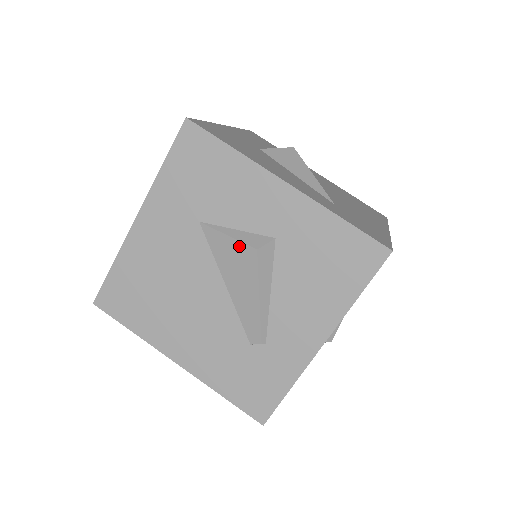
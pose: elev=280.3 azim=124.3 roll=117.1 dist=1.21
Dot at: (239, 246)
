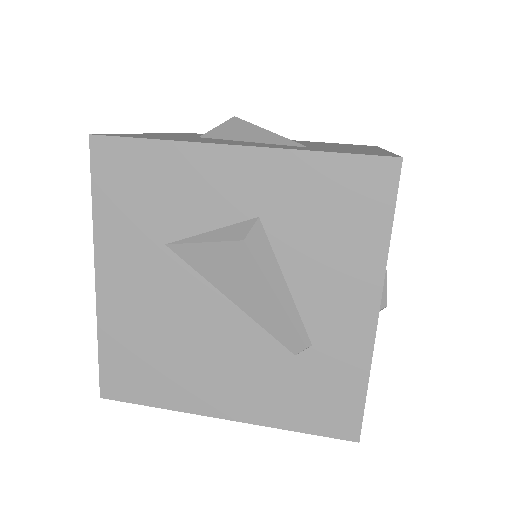
Dot at: (222, 248)
